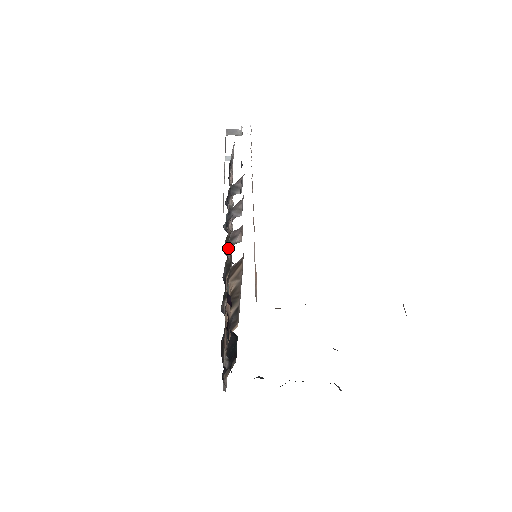
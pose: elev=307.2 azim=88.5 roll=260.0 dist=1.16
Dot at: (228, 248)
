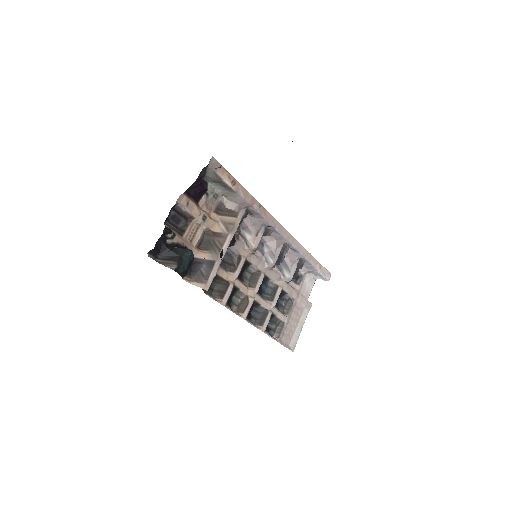
Dot at: (239, 232)
